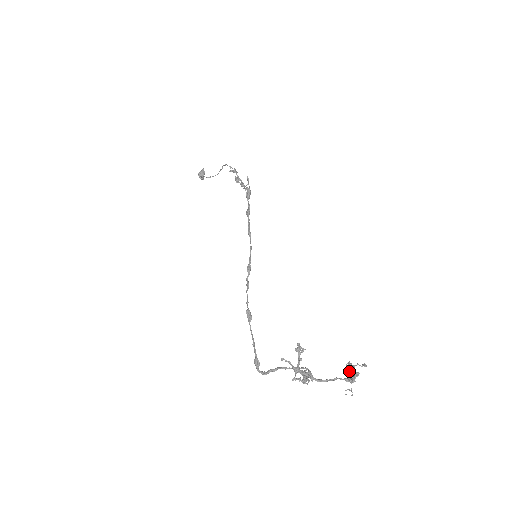
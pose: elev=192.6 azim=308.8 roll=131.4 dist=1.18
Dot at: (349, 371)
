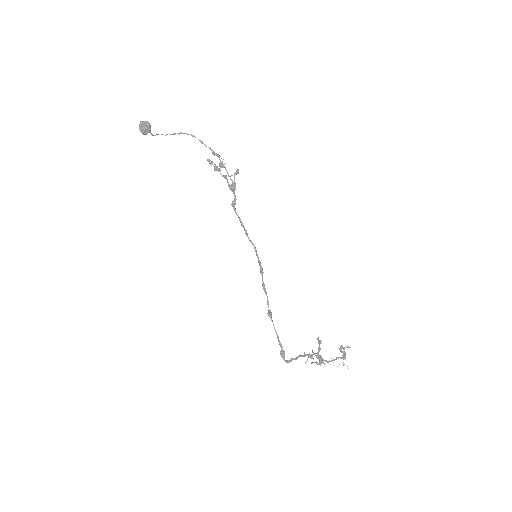
Dot at: (341, 352)
